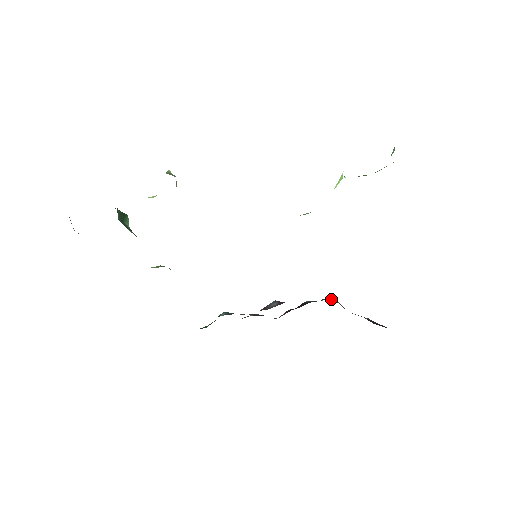
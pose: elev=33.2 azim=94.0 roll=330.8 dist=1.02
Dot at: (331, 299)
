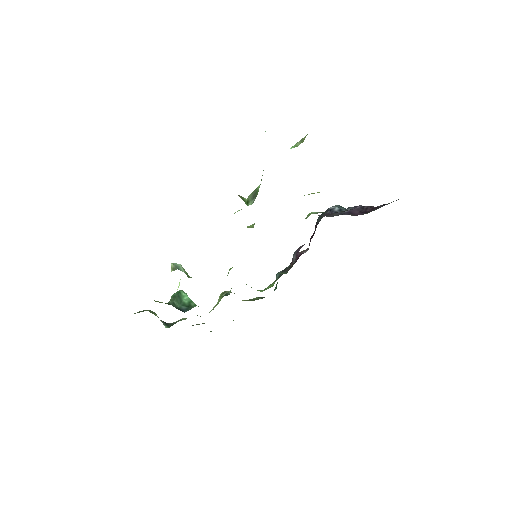
Dot at: (329, 209)
